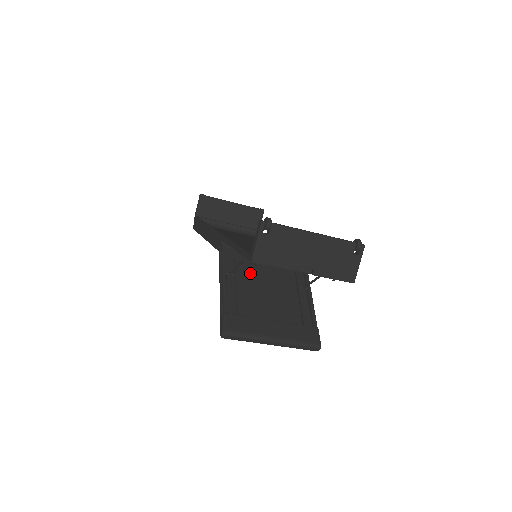
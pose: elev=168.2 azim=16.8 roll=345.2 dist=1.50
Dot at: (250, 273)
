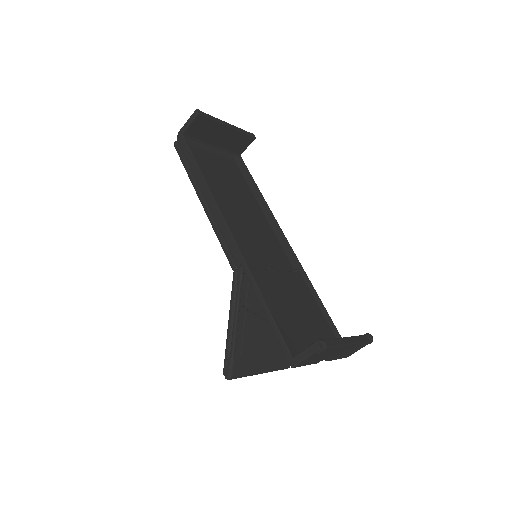
Dot at: (256, 299)
